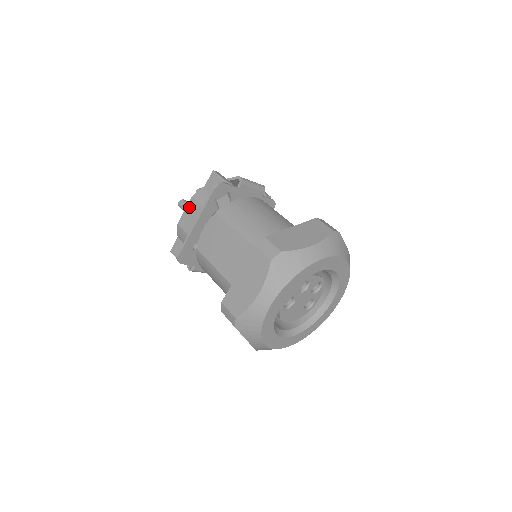
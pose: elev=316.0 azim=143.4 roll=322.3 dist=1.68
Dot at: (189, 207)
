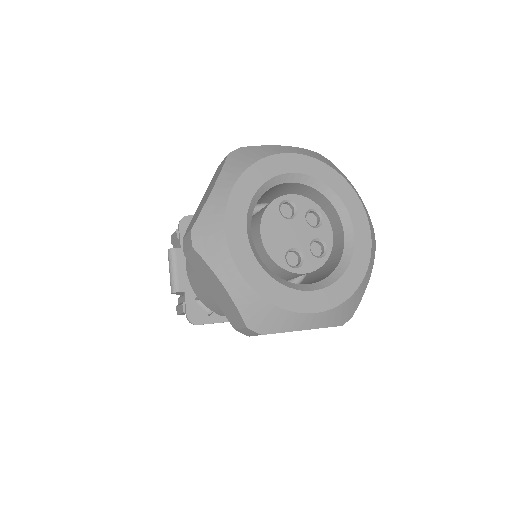
Dot at: occluded
